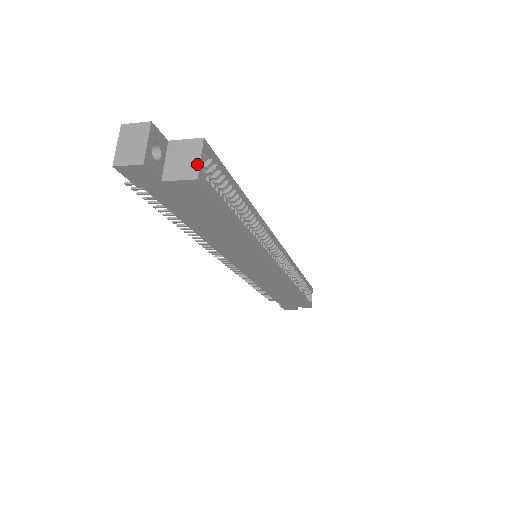
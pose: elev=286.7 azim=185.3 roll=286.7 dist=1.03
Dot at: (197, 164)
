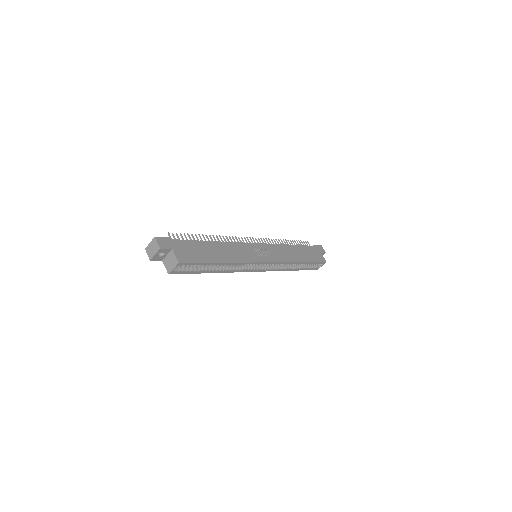
Dot at: (171, 269)
